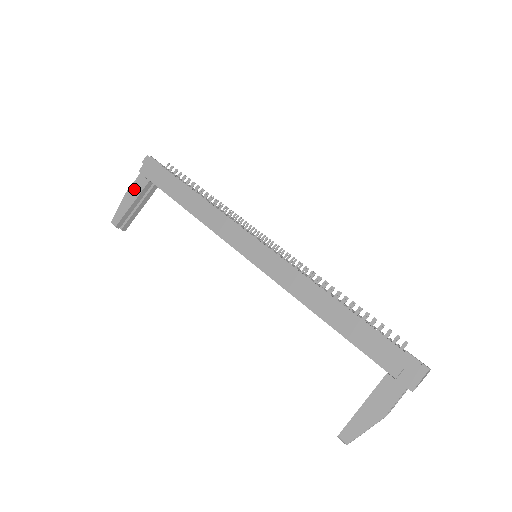
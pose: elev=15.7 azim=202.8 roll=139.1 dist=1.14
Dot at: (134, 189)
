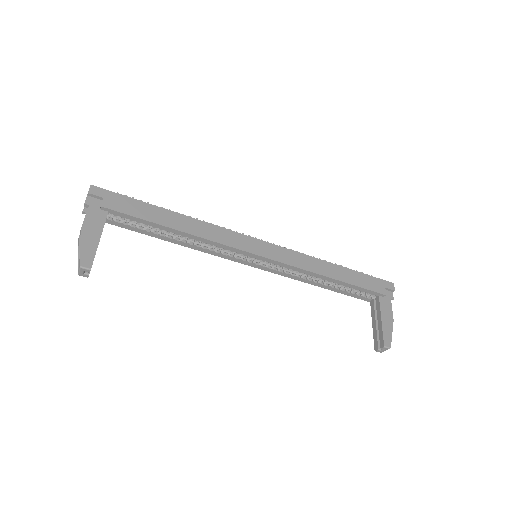
Dot at: (92, 223)
